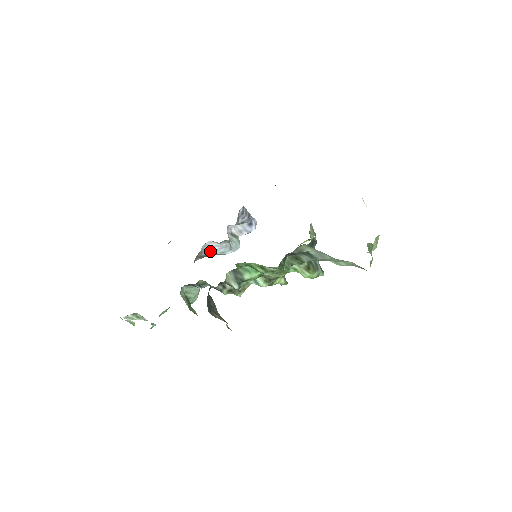
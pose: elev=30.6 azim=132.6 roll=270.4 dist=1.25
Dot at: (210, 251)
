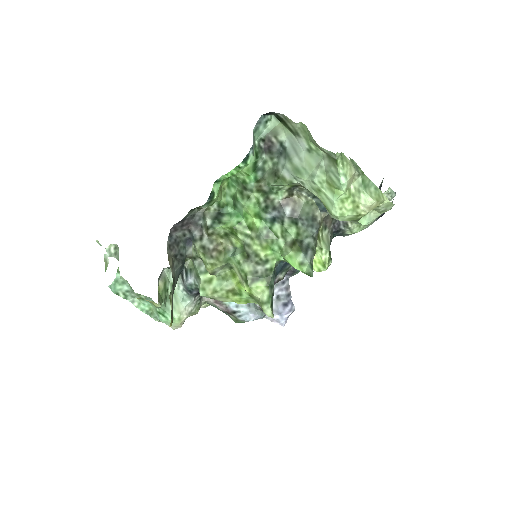
Dot at: occluded
